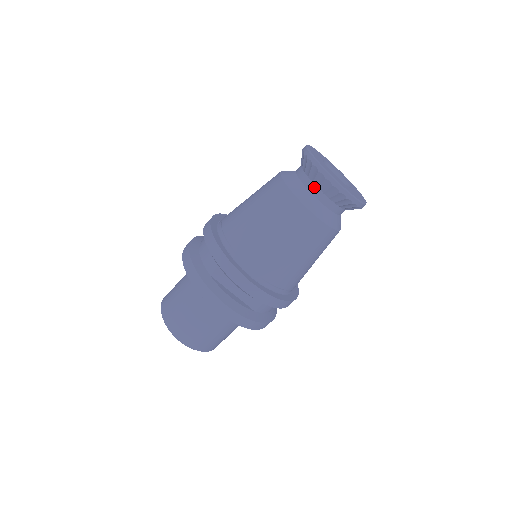
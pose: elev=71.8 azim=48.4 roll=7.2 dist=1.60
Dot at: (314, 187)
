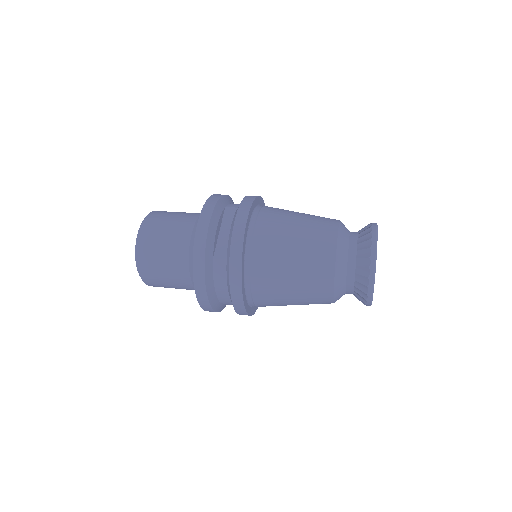
Dot at: (355, 237)
